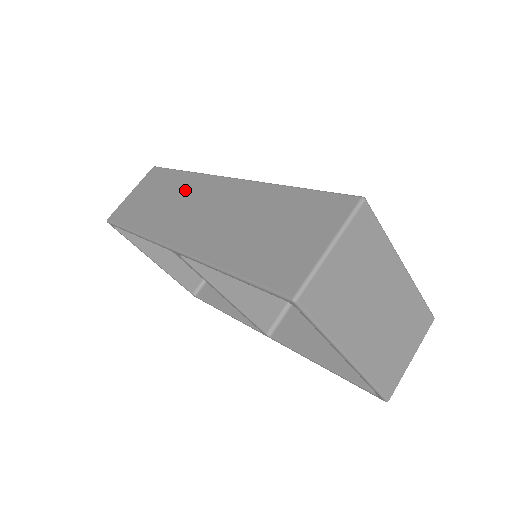
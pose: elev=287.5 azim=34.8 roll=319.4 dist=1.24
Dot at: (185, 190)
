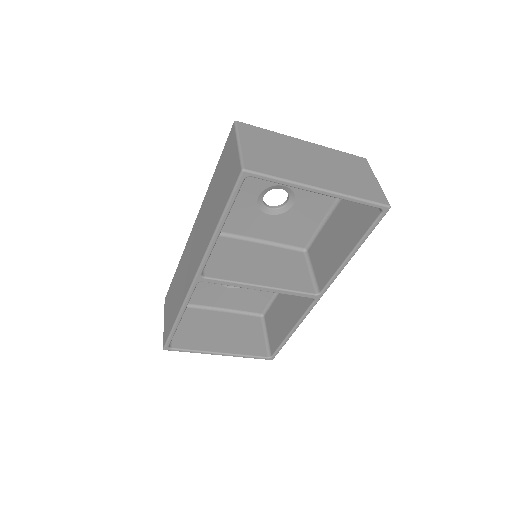
Dot at: (182, 266)
